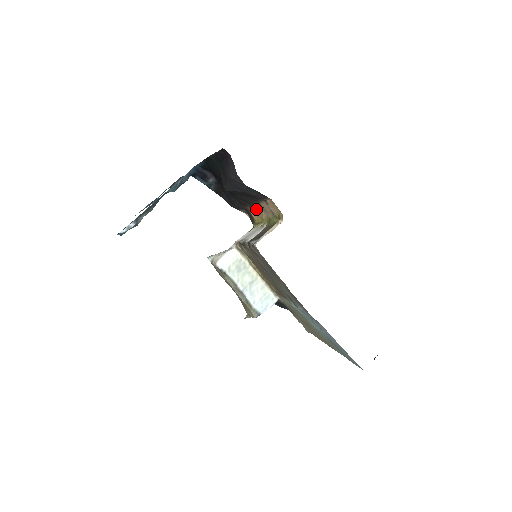
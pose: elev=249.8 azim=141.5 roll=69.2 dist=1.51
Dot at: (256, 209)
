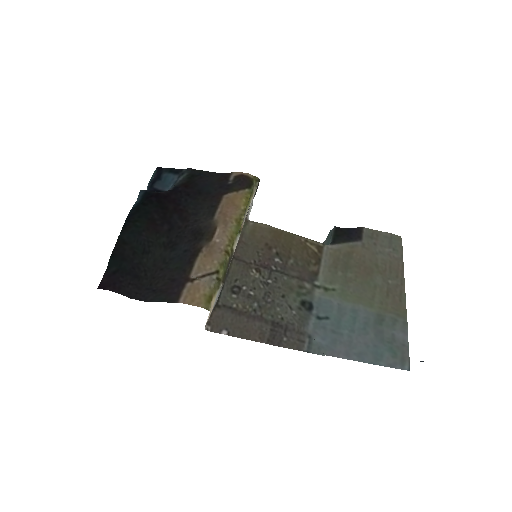
Dot at: (217, 226)
